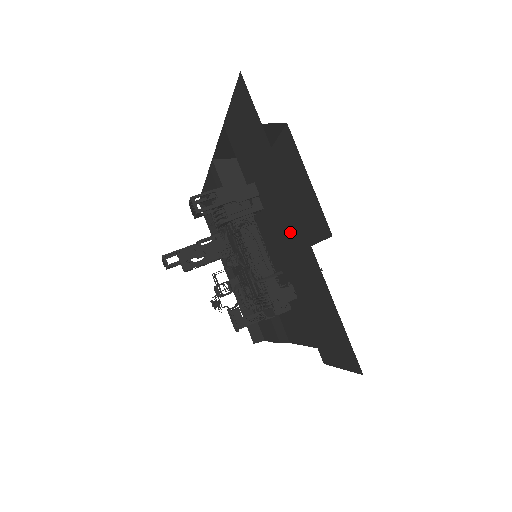
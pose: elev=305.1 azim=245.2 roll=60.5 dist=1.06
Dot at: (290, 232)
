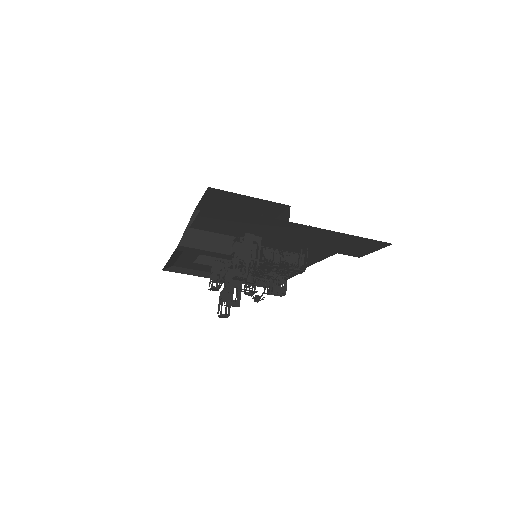
Dot at: (297, 233)
